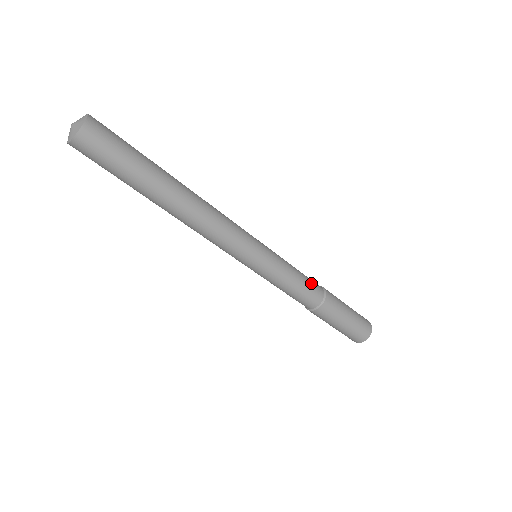
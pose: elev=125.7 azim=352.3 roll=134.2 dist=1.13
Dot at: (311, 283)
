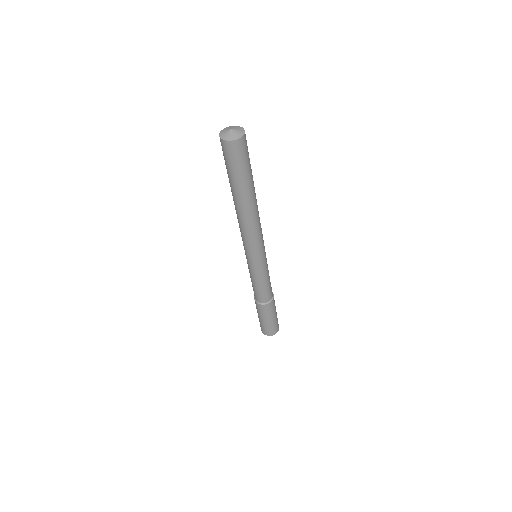
Dot at: (268, 292)
